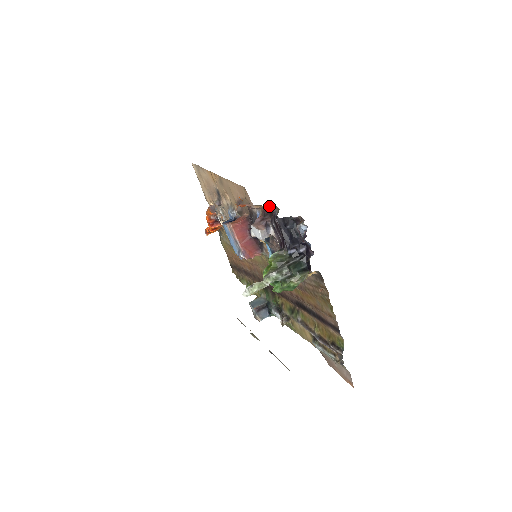
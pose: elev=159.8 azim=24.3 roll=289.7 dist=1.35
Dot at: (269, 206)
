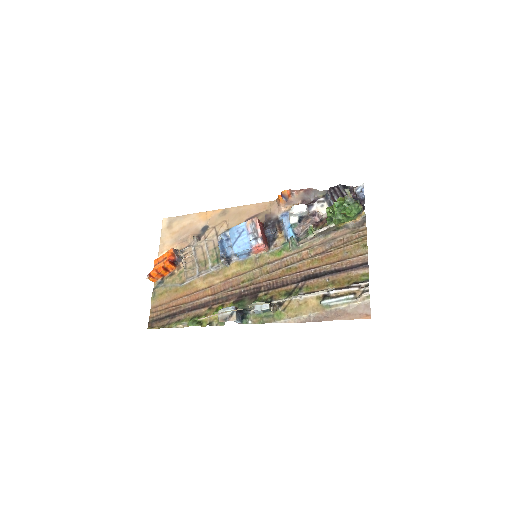
Dot at: (315, 194)
